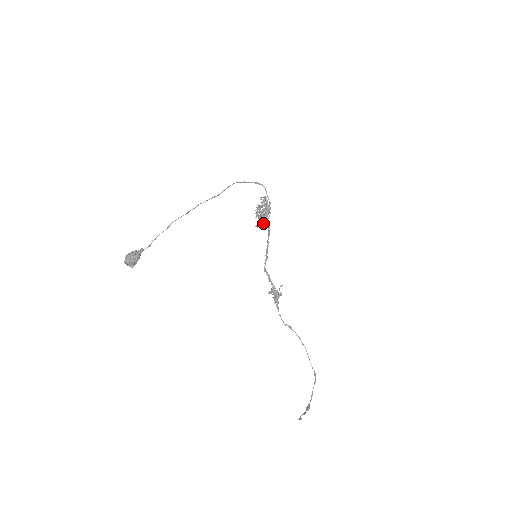
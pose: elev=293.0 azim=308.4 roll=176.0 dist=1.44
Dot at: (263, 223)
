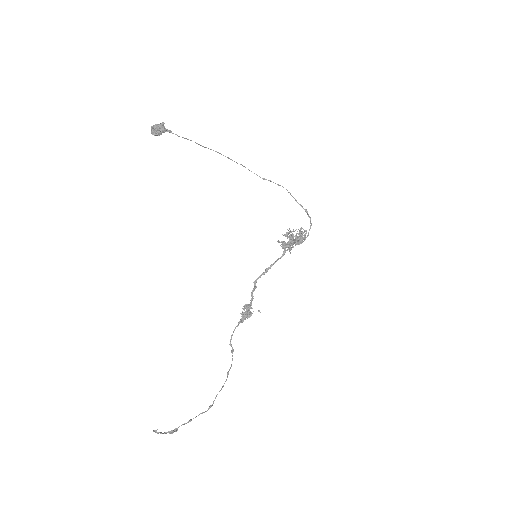
Dot at: (286, 243)
